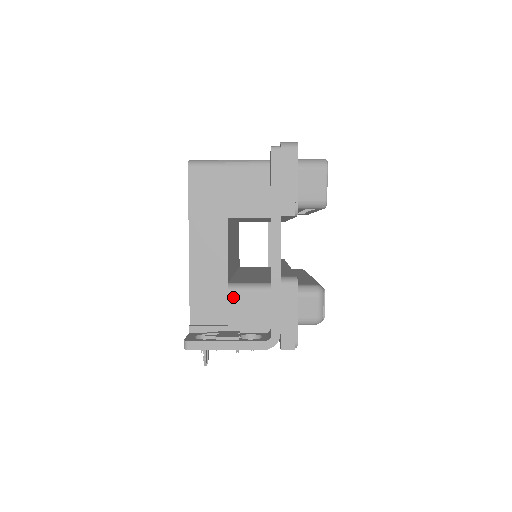
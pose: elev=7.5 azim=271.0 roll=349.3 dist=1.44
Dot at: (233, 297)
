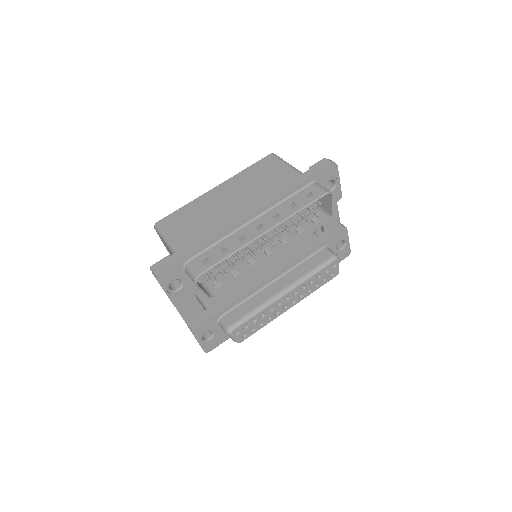
Dot at: occluded
